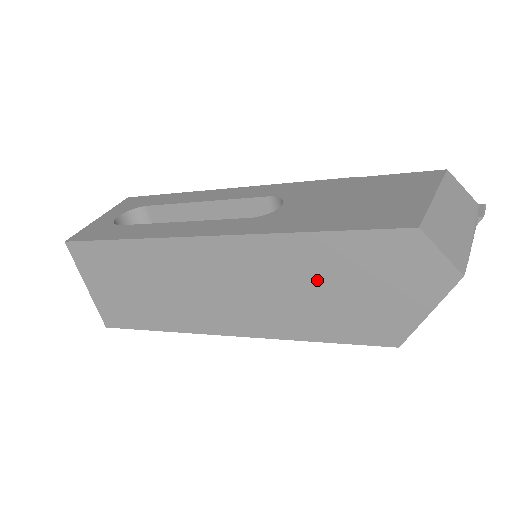
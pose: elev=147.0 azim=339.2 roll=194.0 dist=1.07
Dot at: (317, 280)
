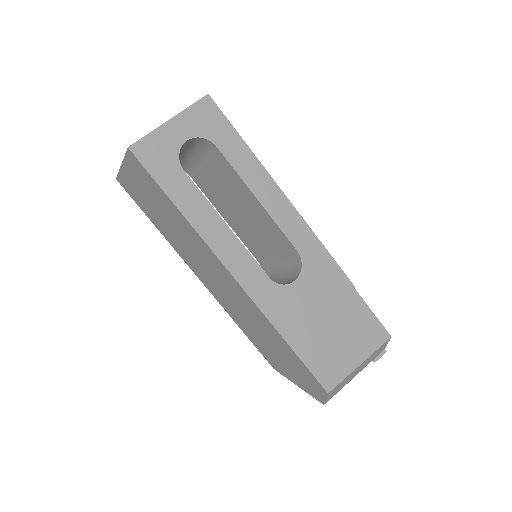
Dot at: (268, 338)
